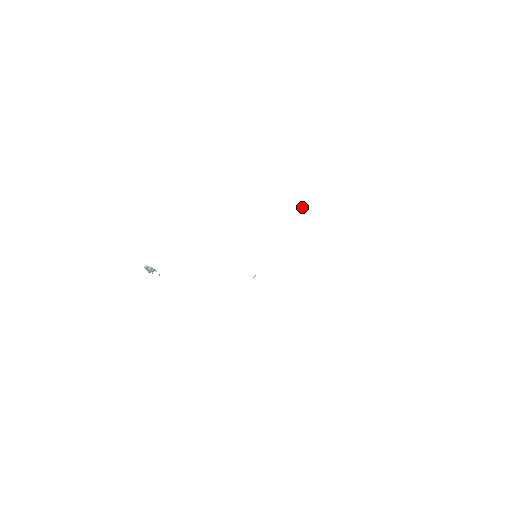
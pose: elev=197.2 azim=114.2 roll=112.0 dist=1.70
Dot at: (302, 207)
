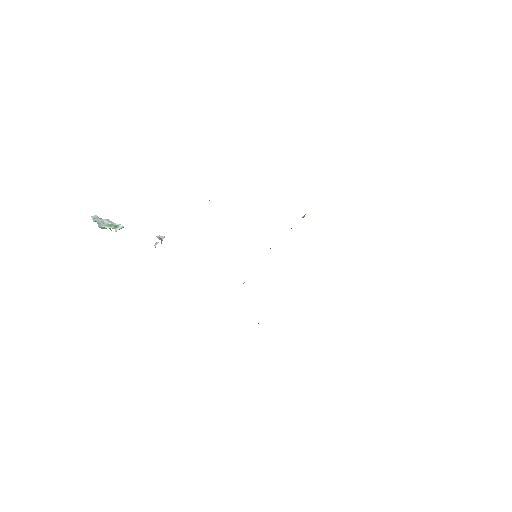
Dot at: (304, 216)
